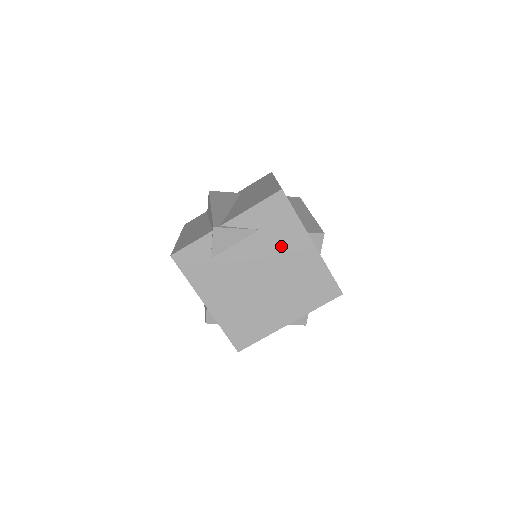
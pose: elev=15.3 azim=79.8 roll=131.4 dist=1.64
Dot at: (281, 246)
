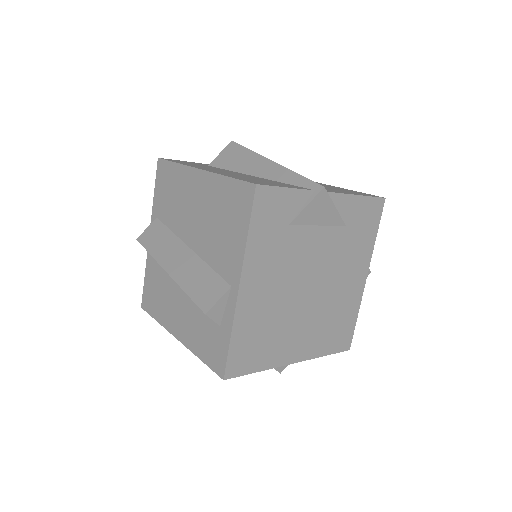
Dot at: (347, 260)
